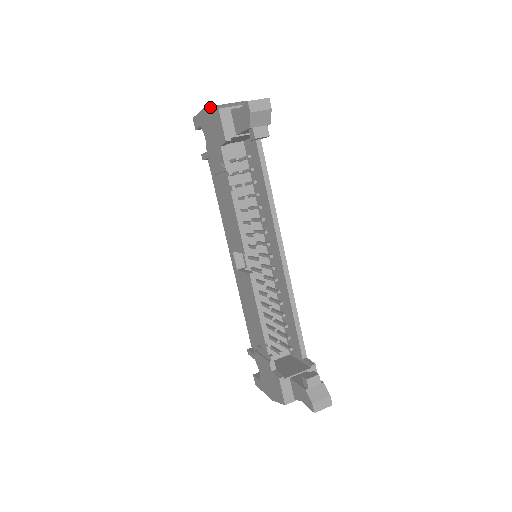
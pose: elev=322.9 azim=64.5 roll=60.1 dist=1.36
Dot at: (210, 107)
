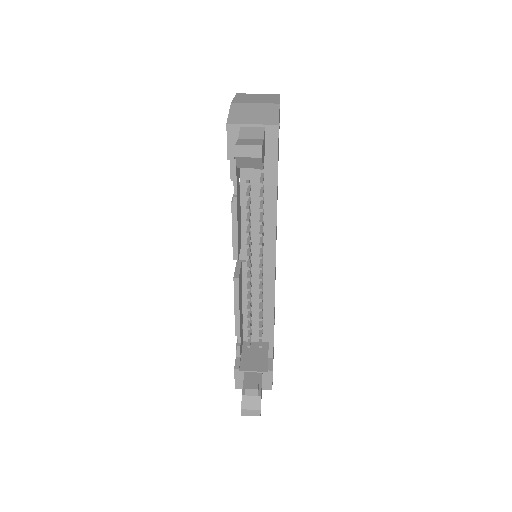
Dot at: (230, 110)
